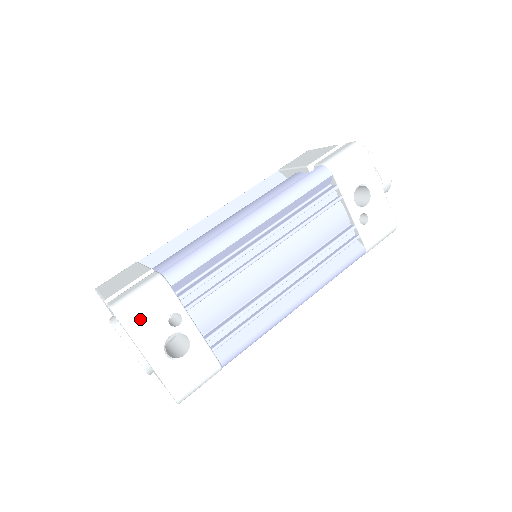
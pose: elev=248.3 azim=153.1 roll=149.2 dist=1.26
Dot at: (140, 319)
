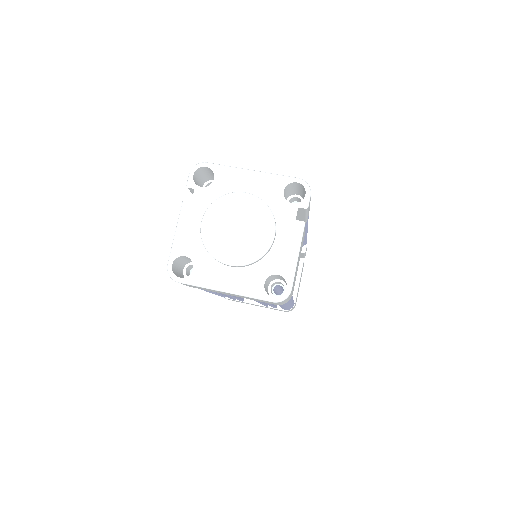
Dot at: occluded
